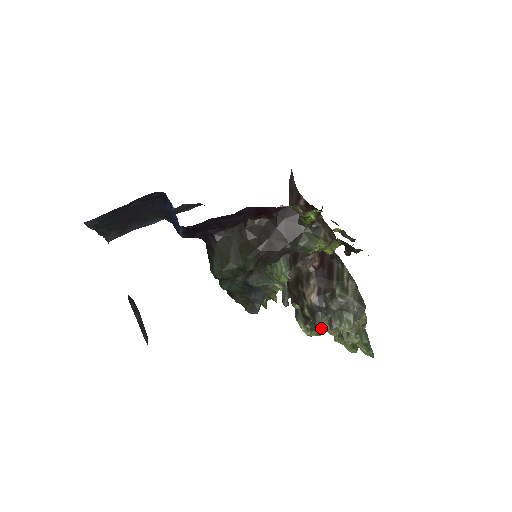
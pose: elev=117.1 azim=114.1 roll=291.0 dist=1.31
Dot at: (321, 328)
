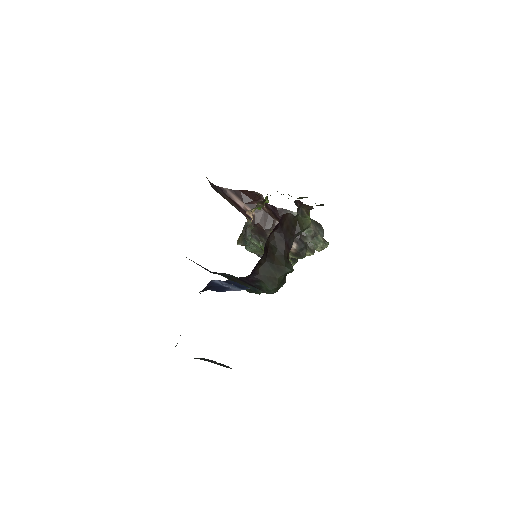
Dot at: occluded
